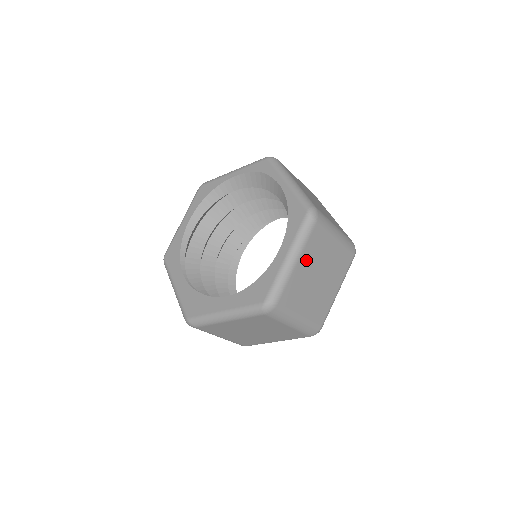
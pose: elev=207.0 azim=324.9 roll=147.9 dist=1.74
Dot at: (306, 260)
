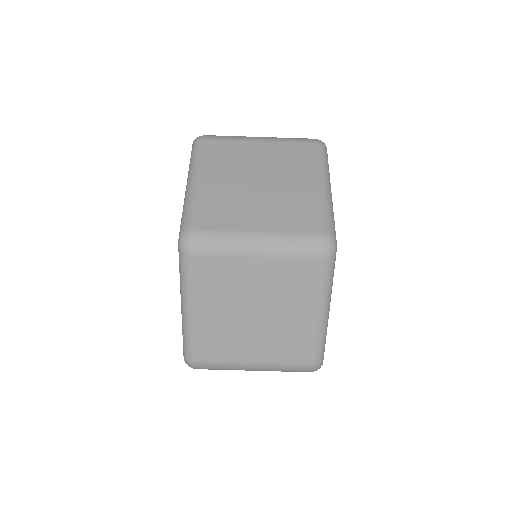
Dot at: occluded
